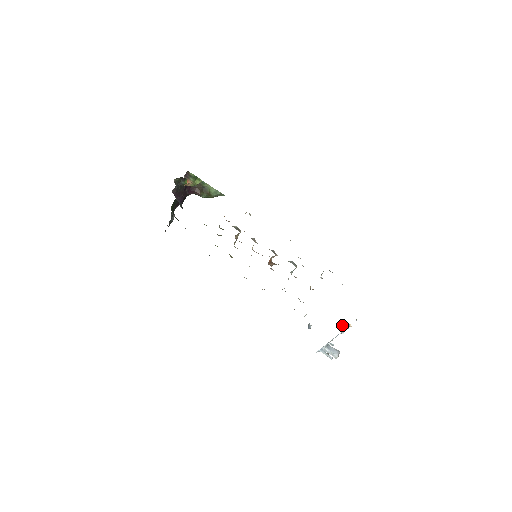
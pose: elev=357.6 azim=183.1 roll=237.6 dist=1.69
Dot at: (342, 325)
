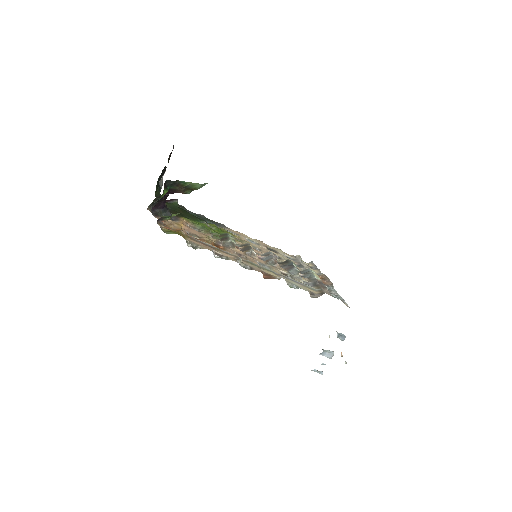
Dot at: occluded
